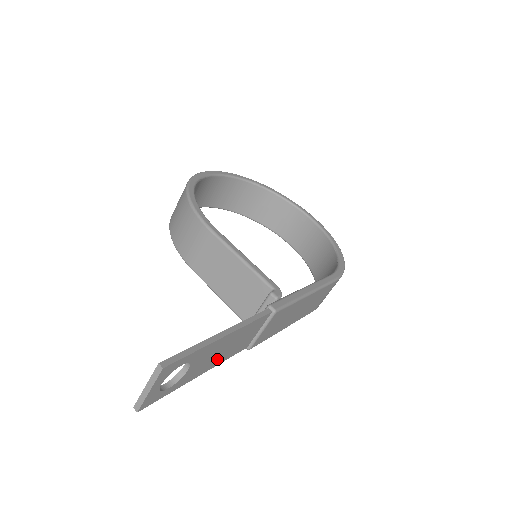
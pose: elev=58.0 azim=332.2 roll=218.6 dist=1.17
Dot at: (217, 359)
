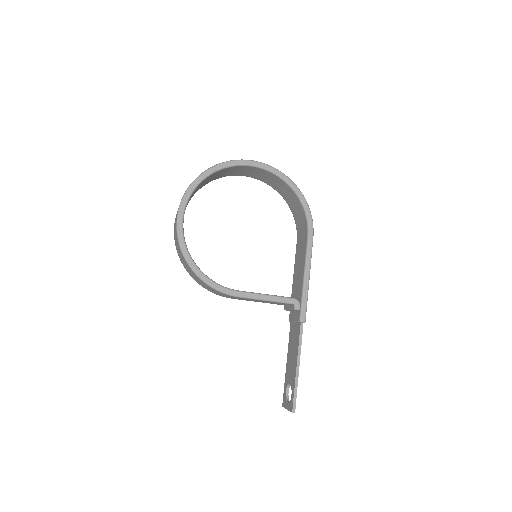
Dot at: occluded
